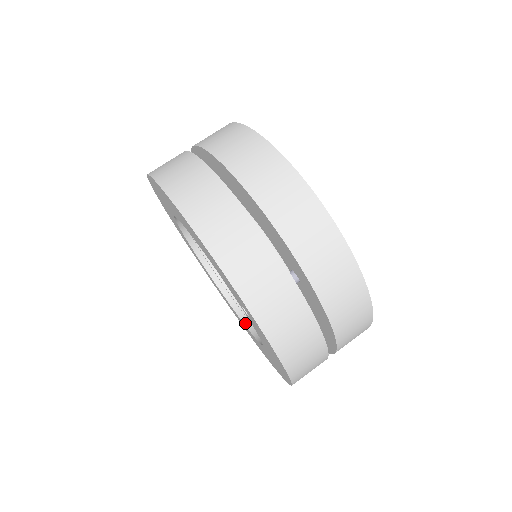
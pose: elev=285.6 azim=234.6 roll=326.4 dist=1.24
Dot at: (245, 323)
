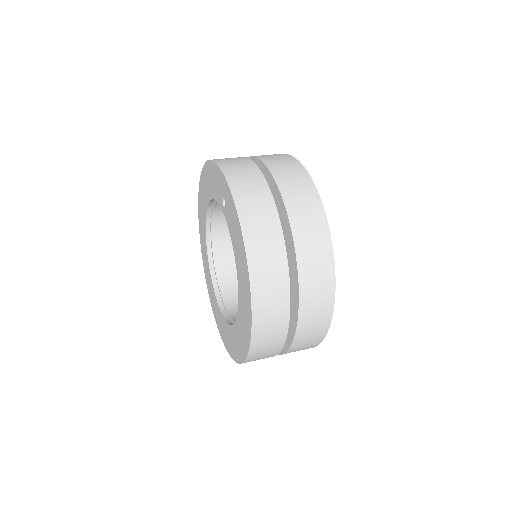
Dot at: occluded
